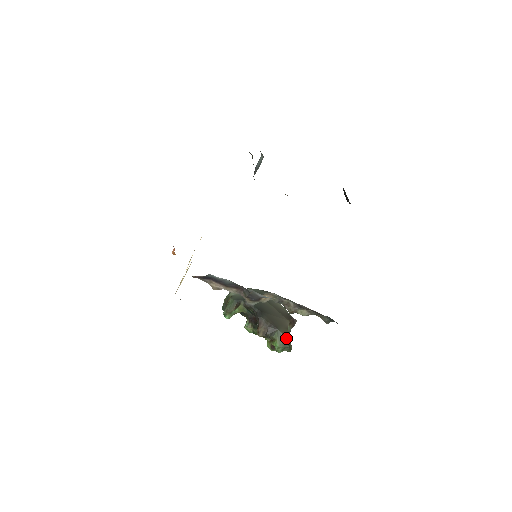
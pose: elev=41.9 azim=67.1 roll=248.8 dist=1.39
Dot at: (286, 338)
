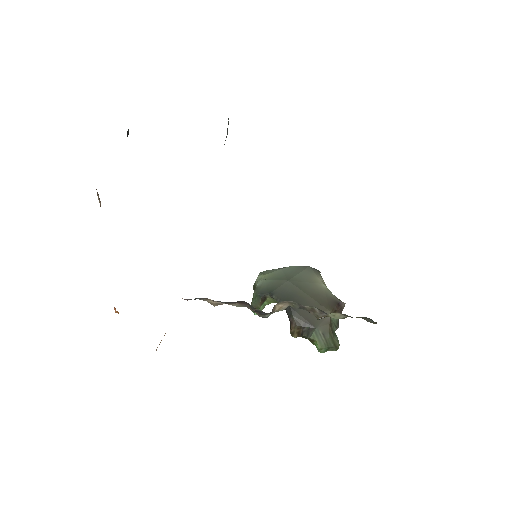
Dot at: (328, 337)
